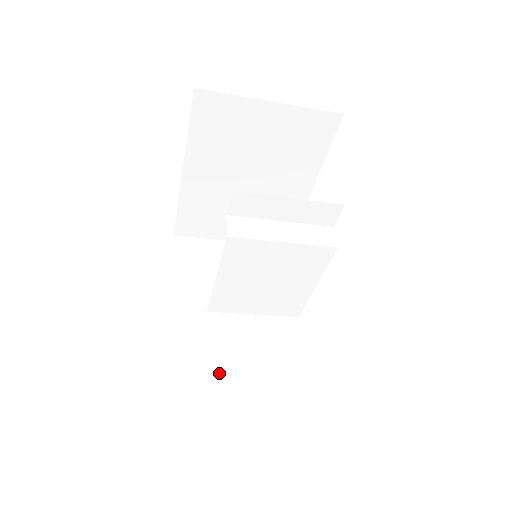
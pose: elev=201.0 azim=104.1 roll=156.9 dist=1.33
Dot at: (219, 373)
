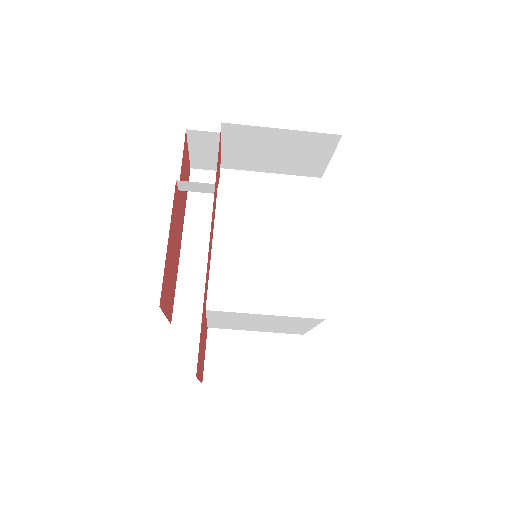
Dot at: occluded
